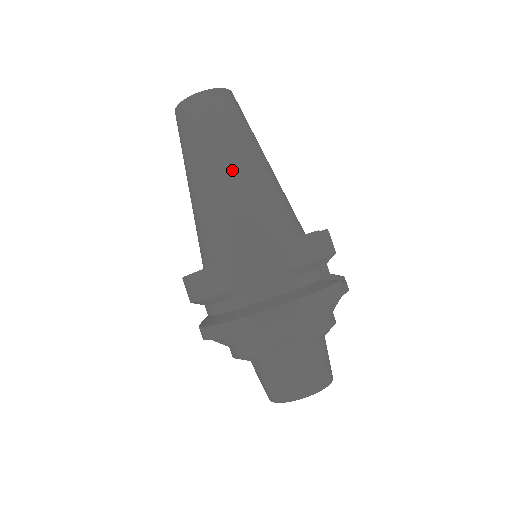
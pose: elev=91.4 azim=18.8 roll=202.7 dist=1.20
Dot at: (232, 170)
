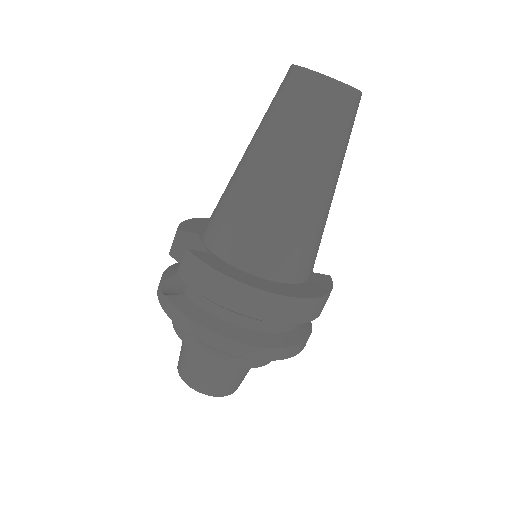
Dot at: (328, 195)
